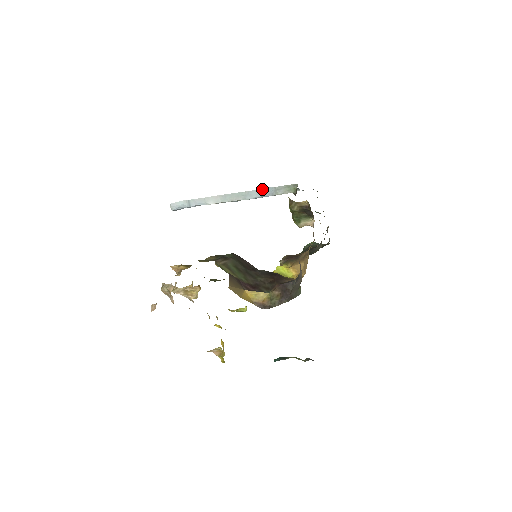
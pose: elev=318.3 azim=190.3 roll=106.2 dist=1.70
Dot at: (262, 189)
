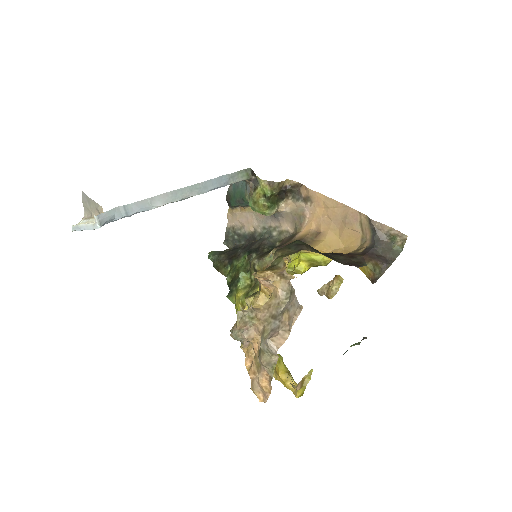
Dot at: (216, 178)
